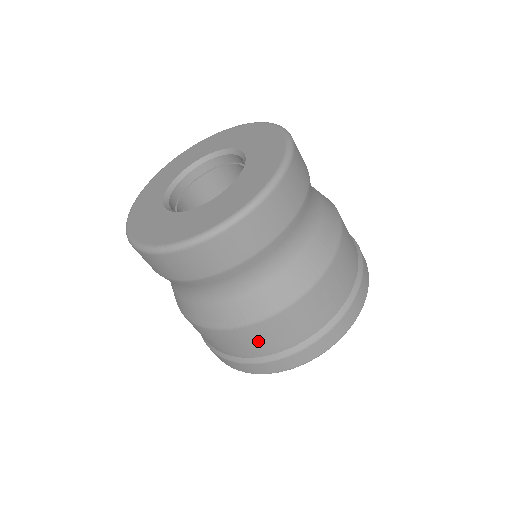
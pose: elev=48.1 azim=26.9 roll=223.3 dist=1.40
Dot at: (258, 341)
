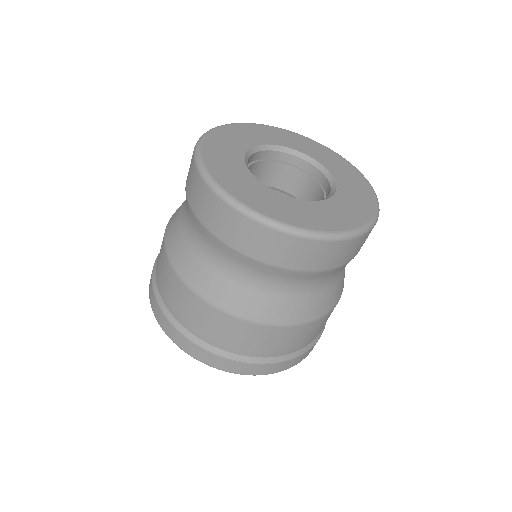
Dot at: (226, 333)
